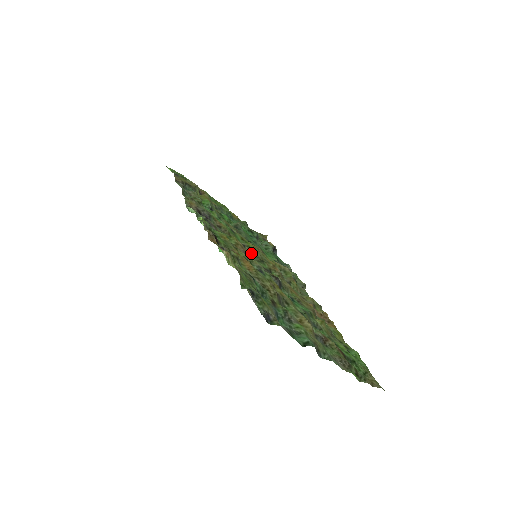
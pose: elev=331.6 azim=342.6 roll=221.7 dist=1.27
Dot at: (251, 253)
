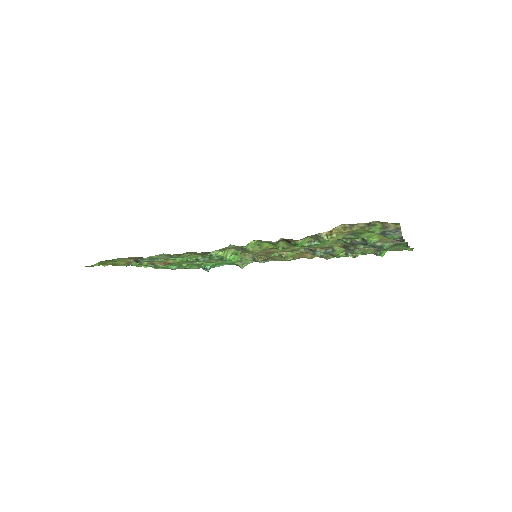
Dot at: occluded
